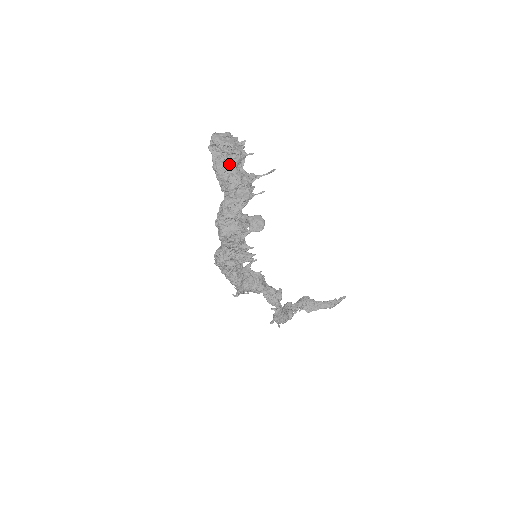
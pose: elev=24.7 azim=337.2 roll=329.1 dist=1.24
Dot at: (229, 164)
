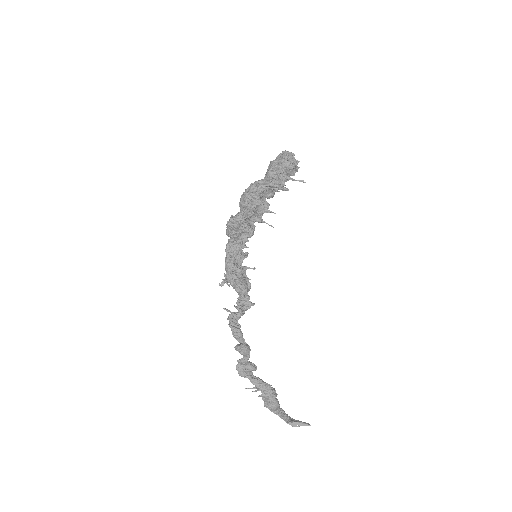
Dot at: (281, 163)
